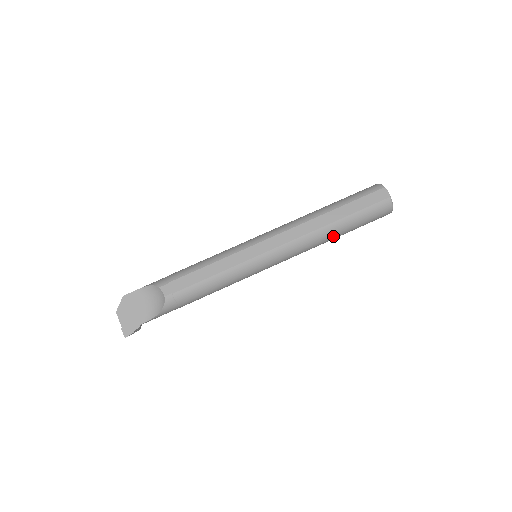
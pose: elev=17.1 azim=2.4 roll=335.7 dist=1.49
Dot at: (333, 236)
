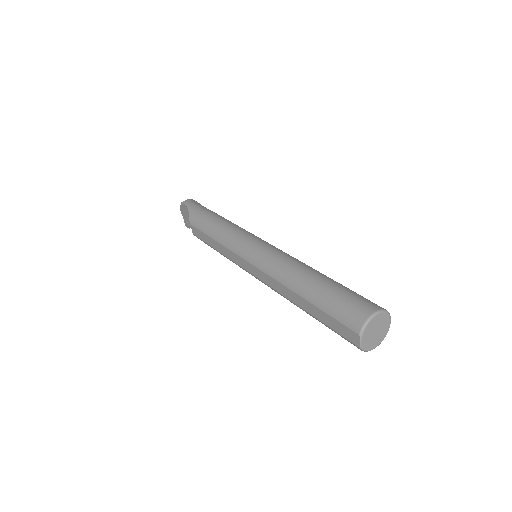
Dot at: occluded
